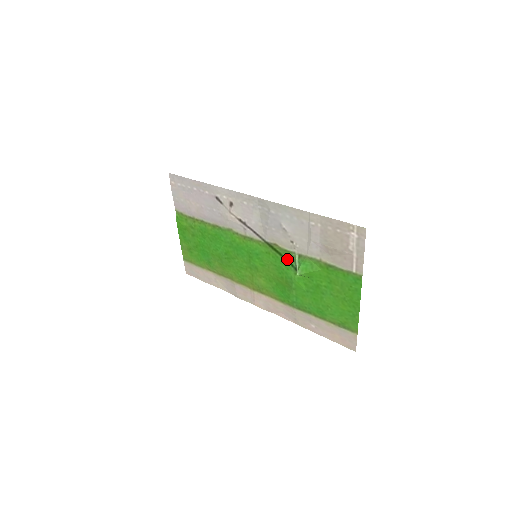
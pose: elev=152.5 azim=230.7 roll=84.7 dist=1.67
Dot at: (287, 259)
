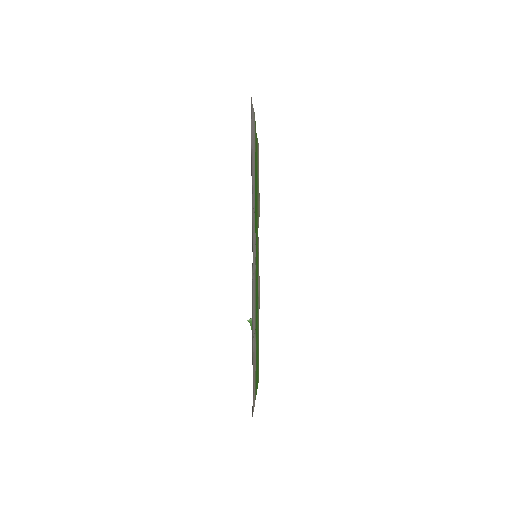
Dot at: occluded
